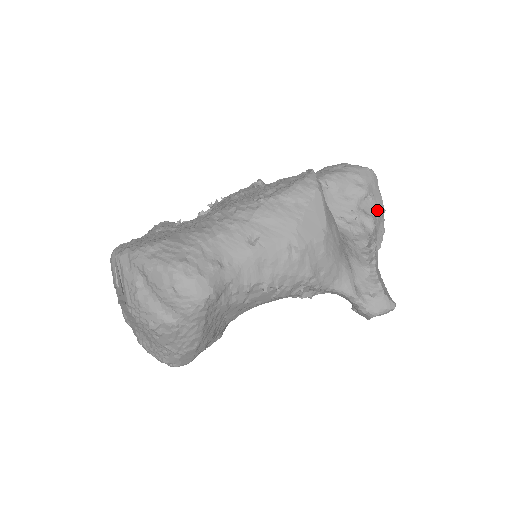
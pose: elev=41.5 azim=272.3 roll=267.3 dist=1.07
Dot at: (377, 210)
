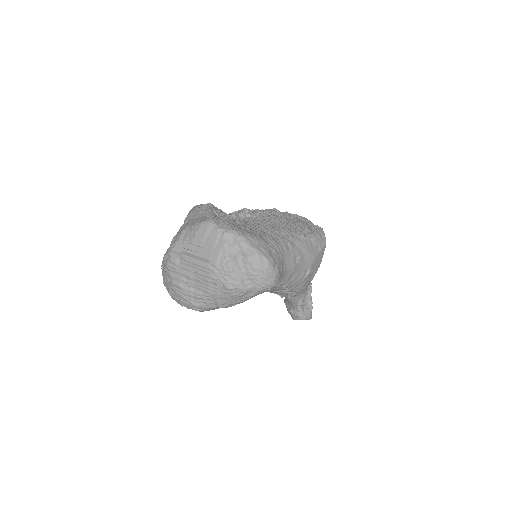
Dot at: occluded
